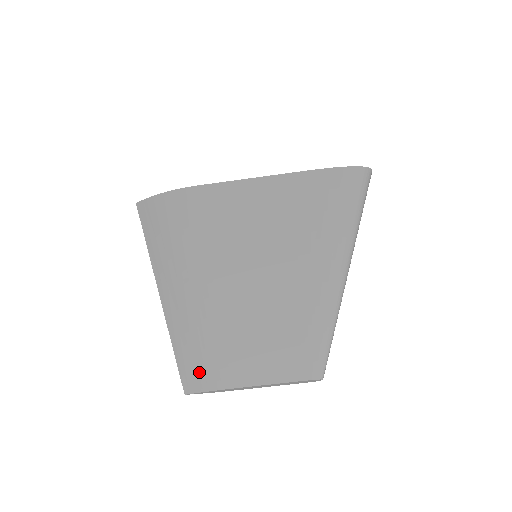
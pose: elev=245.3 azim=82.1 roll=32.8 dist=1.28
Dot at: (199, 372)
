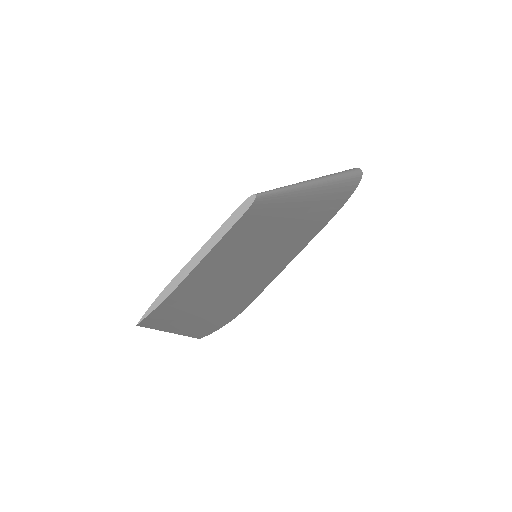
Dot at: occluded
